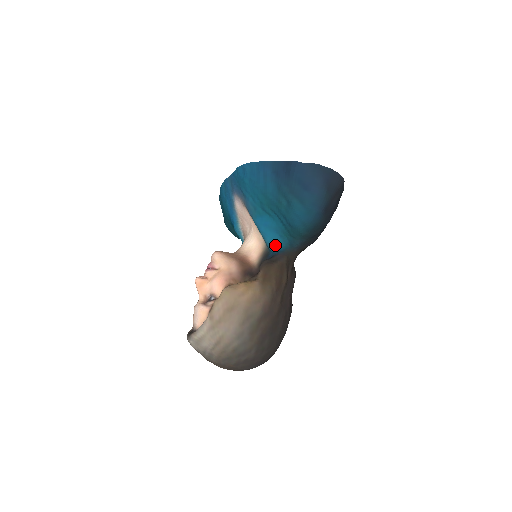
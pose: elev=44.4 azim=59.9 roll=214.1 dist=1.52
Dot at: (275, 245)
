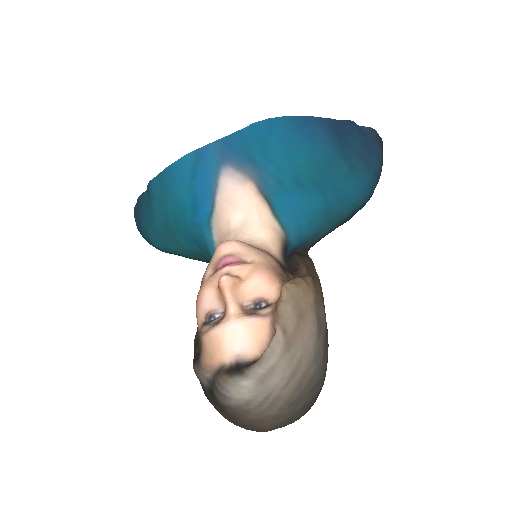
Dot at: (299, 235)
